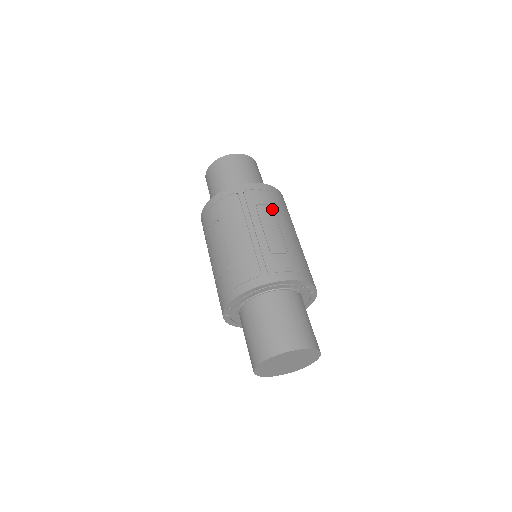
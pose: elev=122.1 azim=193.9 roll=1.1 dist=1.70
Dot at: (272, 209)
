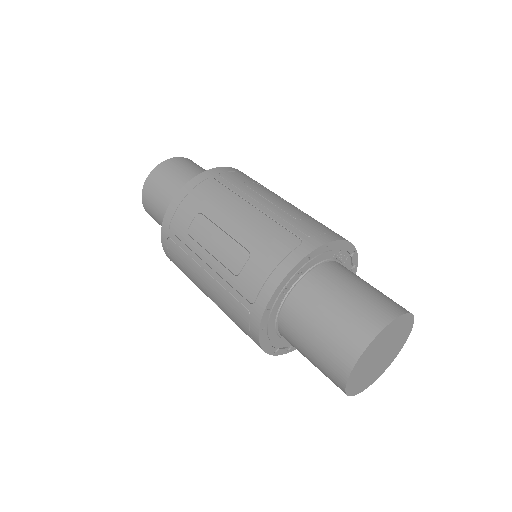
Dot at: (262, 186)
